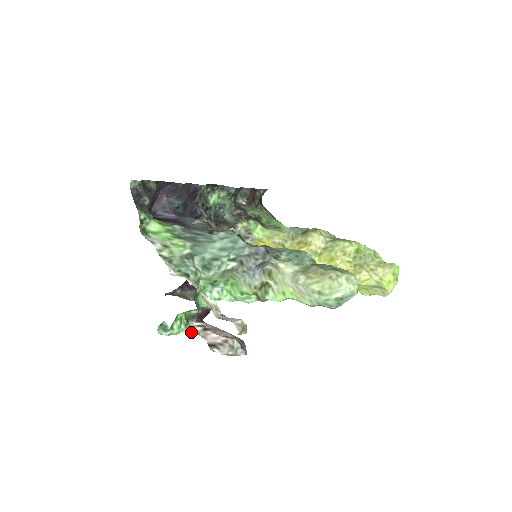
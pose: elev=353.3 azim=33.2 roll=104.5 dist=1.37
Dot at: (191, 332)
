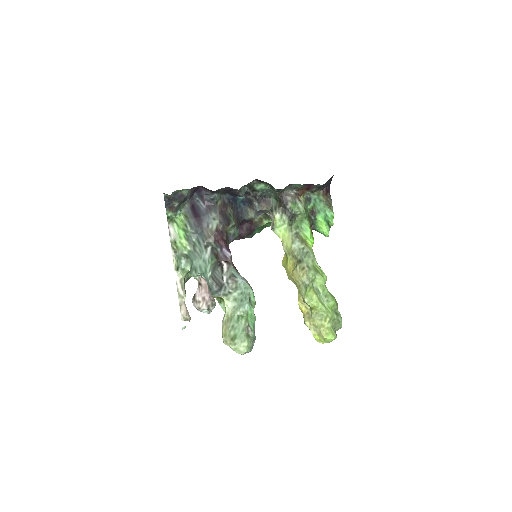
Dot at: (195, 277)
